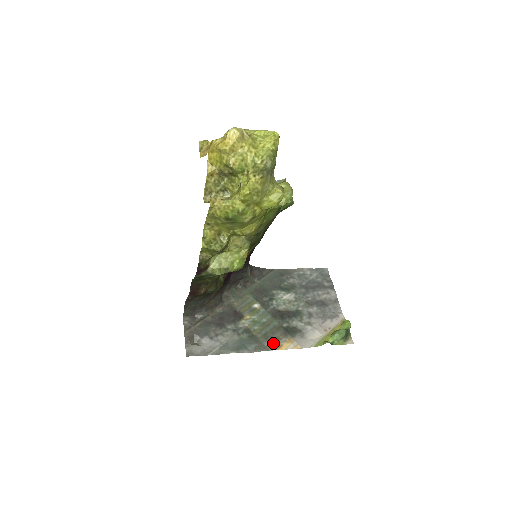
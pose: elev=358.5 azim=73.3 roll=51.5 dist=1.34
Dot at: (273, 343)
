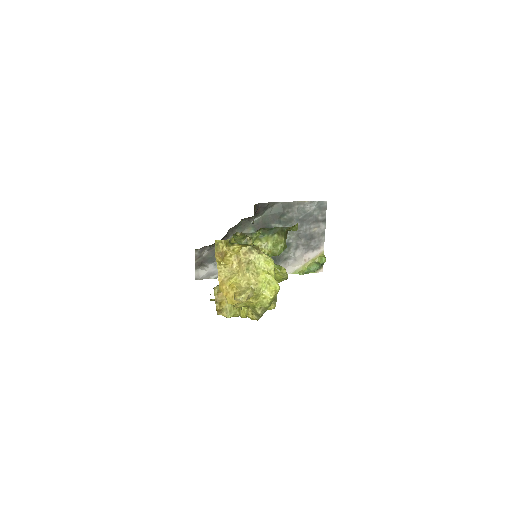
Dot at: occluded
